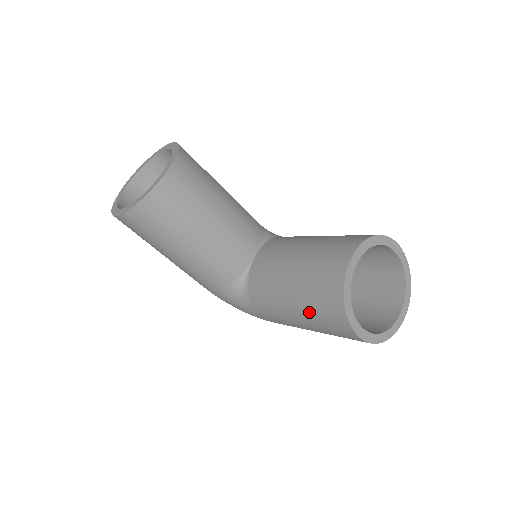
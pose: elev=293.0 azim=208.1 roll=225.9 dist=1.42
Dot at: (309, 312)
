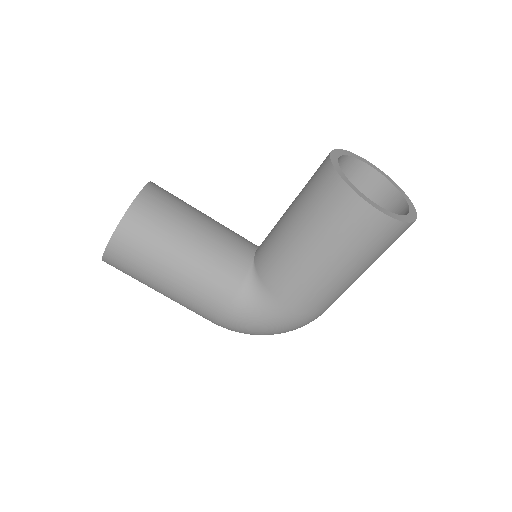
Dot at: (322, 231)
